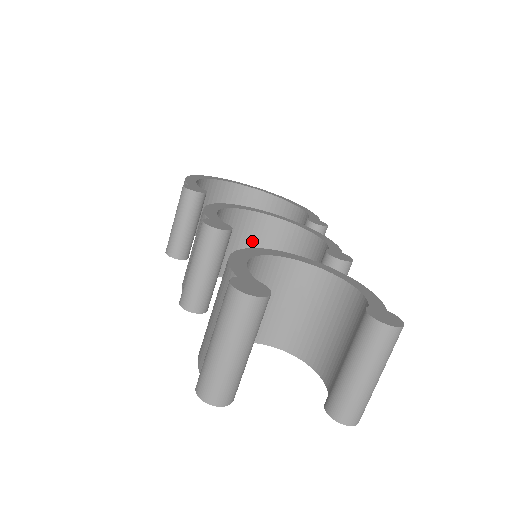
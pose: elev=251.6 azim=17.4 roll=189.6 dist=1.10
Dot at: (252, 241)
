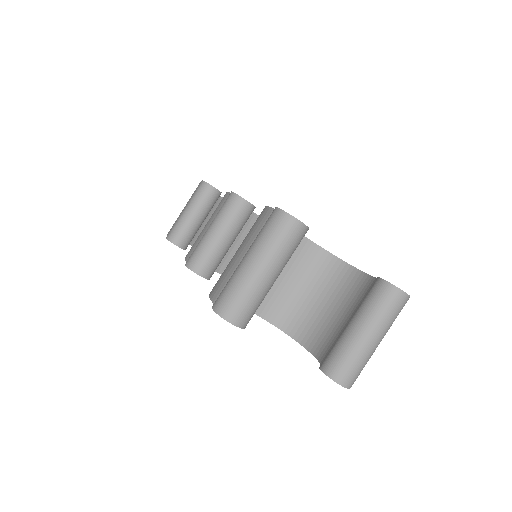
Dot at: occluded
